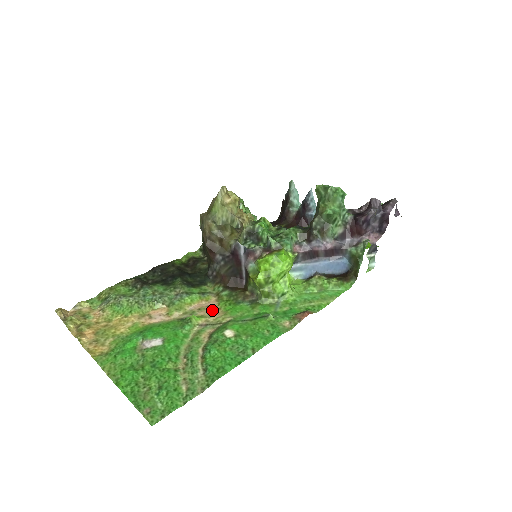
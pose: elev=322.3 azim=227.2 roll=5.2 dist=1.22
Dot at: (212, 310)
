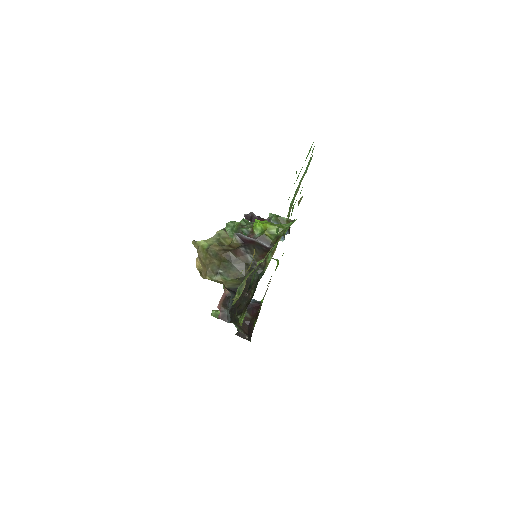
Dot at: (280, 238)
